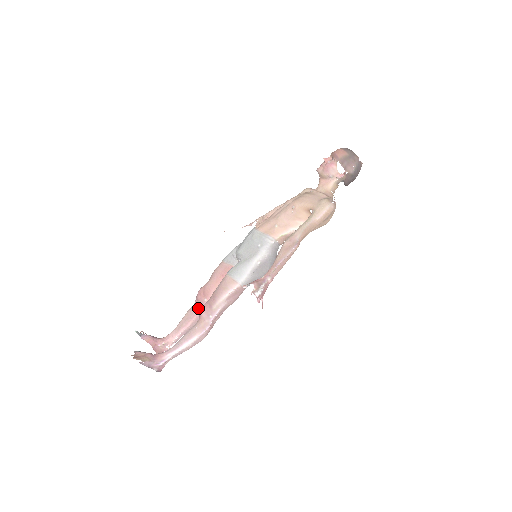
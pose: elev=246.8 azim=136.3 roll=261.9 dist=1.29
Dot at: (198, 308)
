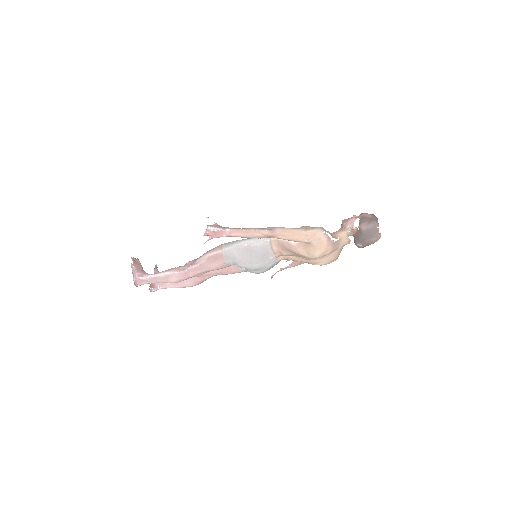
Dot at: occluded
